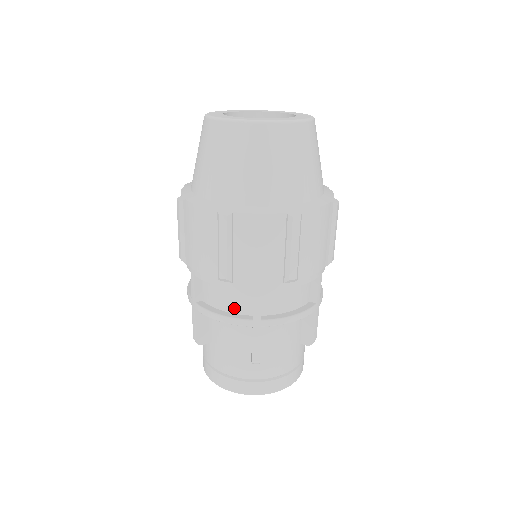
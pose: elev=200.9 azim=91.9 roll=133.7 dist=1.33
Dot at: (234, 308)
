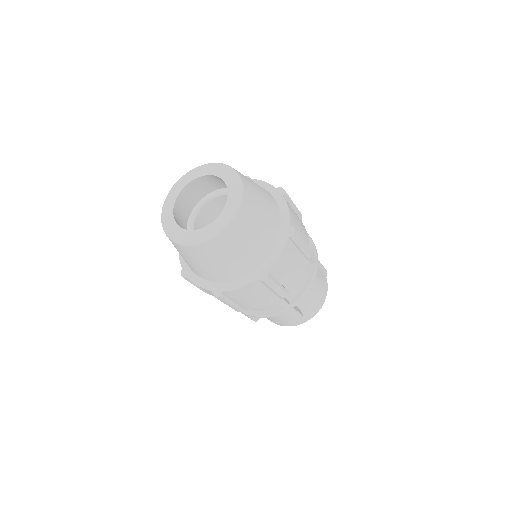
Dot at: occluded
